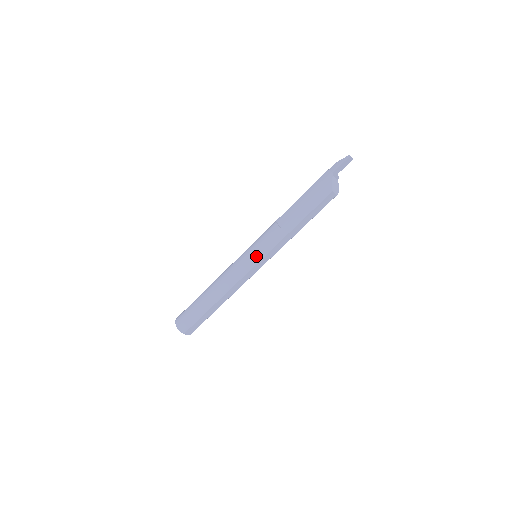
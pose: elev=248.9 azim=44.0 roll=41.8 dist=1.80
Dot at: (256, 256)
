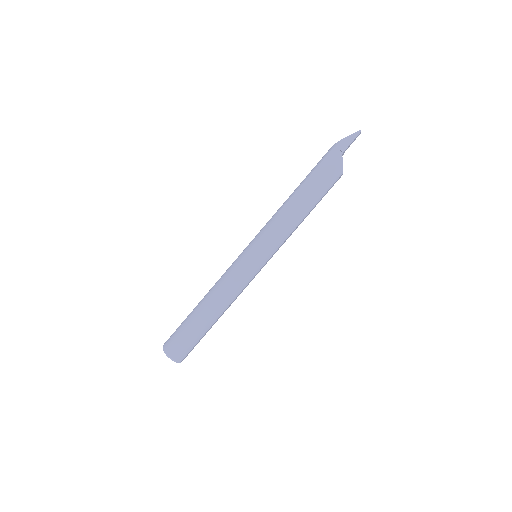
Dot at: (263, 258)
